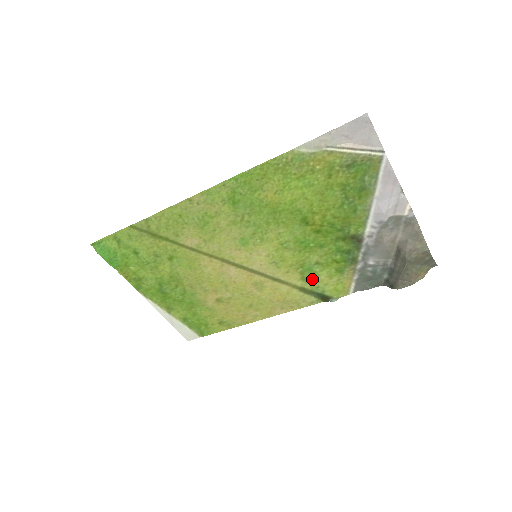
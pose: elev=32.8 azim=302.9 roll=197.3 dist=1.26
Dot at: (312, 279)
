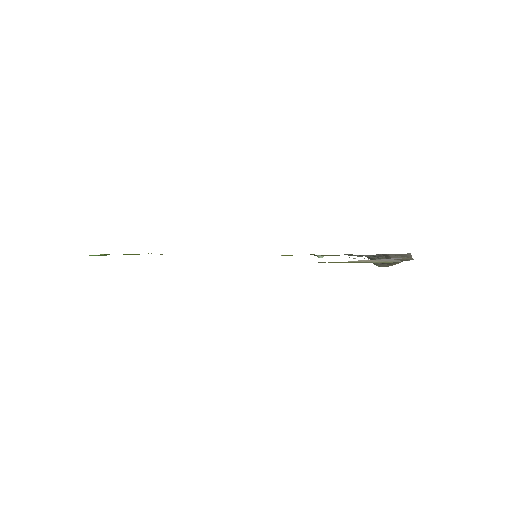
Dot at: occluded
